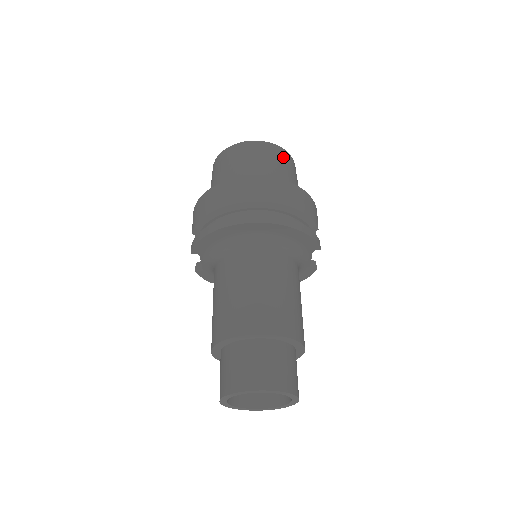
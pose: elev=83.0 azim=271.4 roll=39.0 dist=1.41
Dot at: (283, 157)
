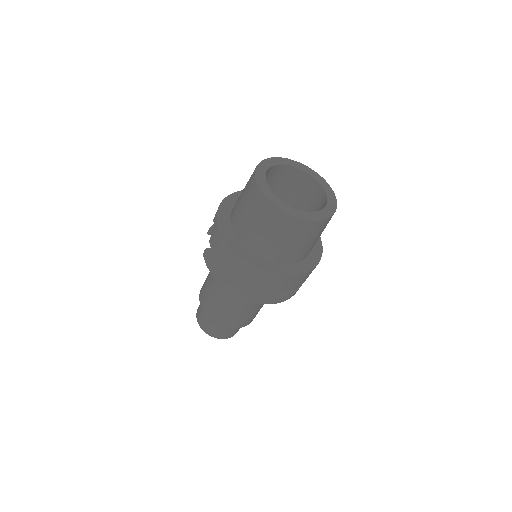
Dot at: (319, 229)
